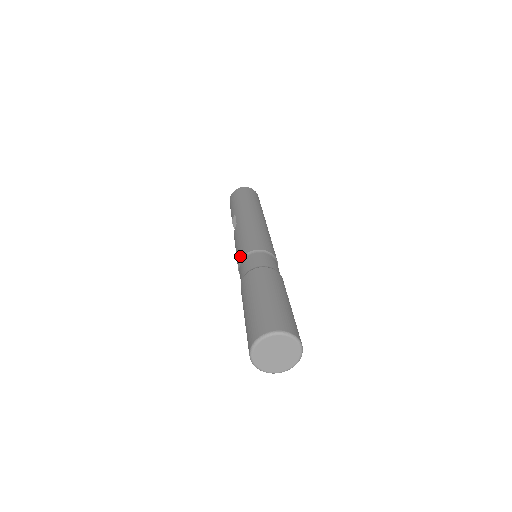
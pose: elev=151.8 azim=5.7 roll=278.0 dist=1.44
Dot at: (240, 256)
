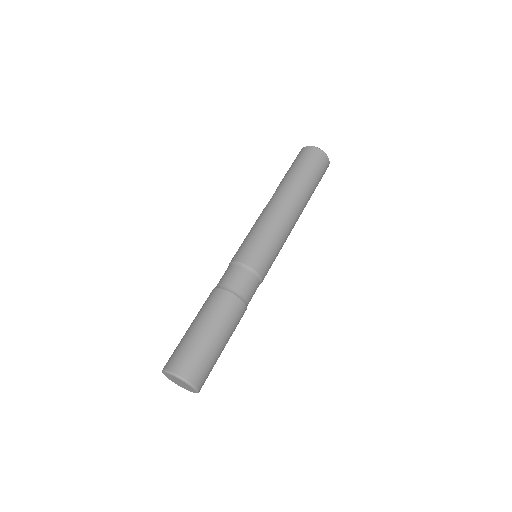
Dot at: (233, 258)
